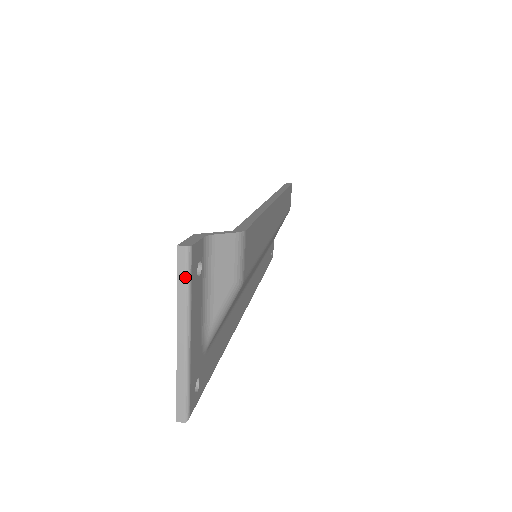
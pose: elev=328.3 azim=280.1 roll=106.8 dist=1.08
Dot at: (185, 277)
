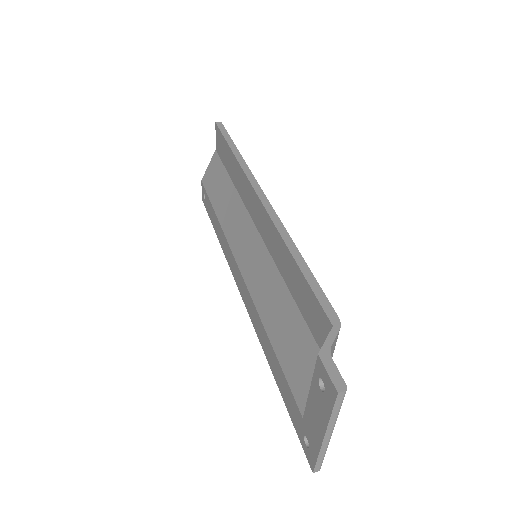
Dot at: (340, 407)
